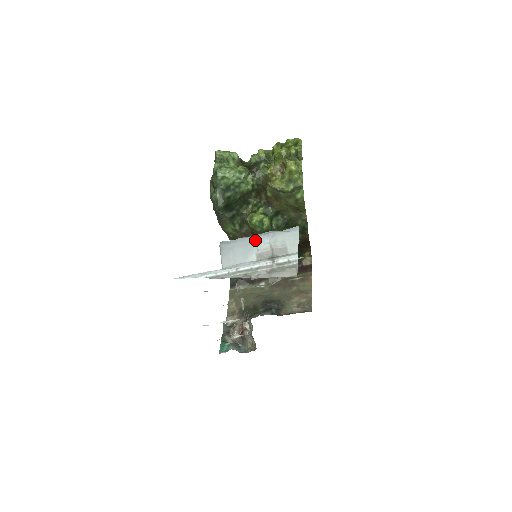
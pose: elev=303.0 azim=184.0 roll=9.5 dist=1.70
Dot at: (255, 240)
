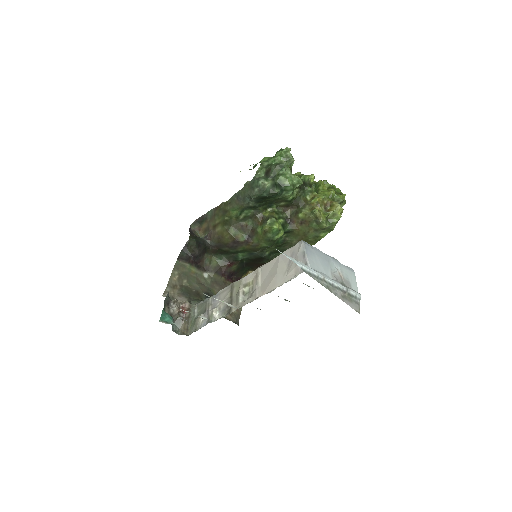
Dot at: (328, 259)
